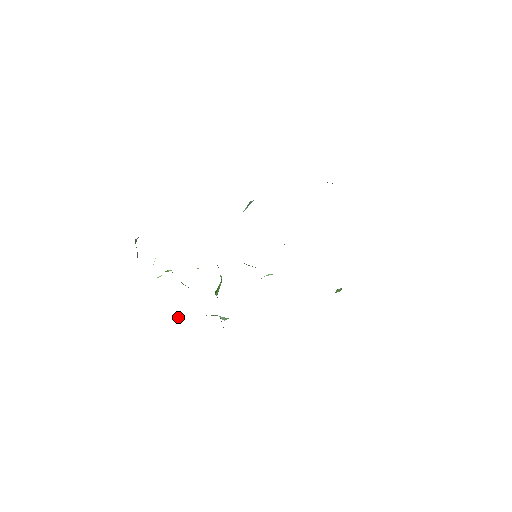
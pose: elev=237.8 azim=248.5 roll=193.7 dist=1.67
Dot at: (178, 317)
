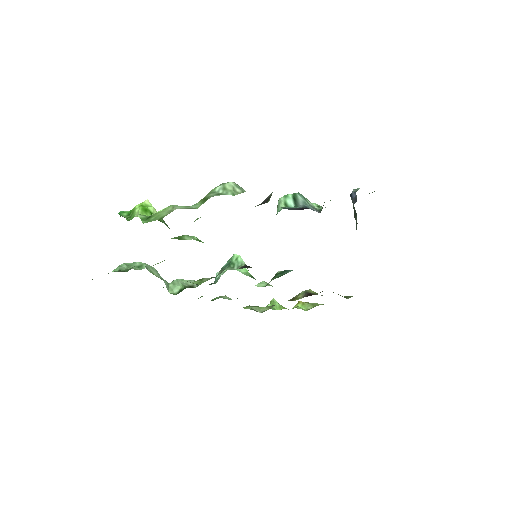
Dot at: occluded
